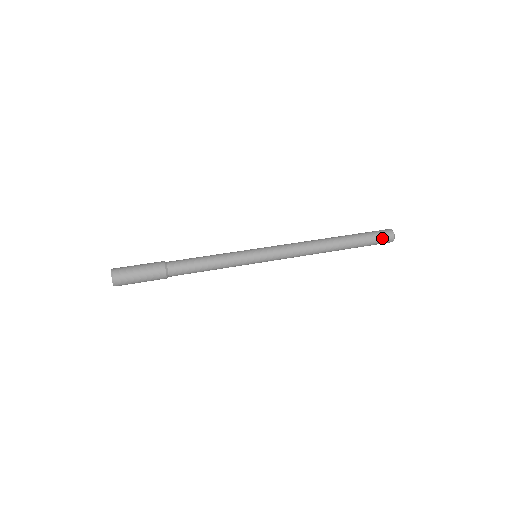
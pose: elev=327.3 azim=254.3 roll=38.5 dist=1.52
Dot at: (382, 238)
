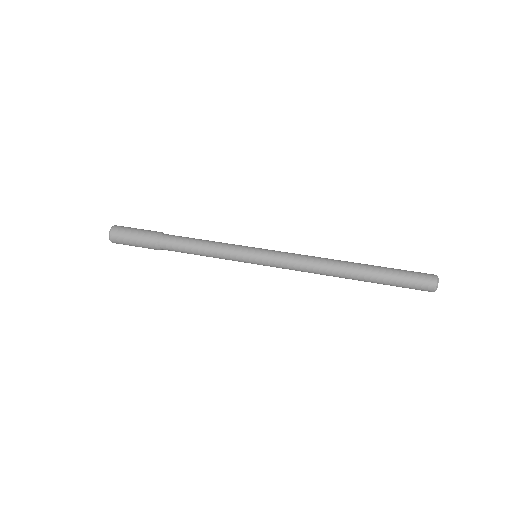
Dot at: (418, 284)
